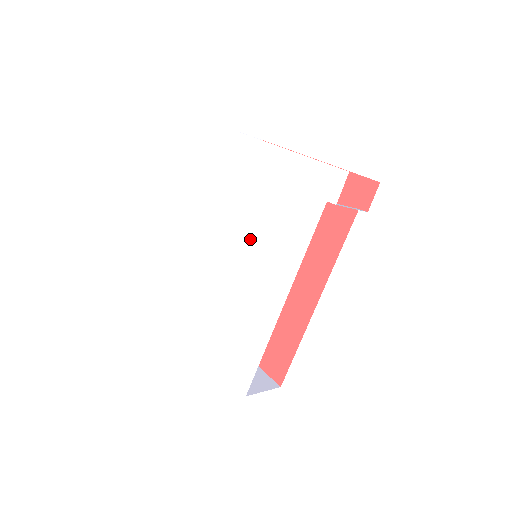
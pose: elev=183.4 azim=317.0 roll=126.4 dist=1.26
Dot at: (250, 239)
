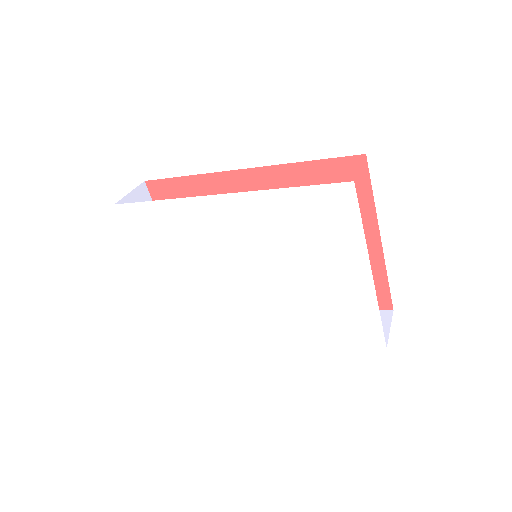
Dot at: (269, 279)
